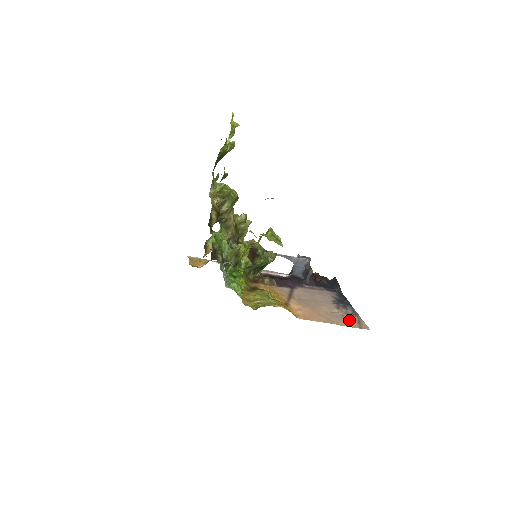
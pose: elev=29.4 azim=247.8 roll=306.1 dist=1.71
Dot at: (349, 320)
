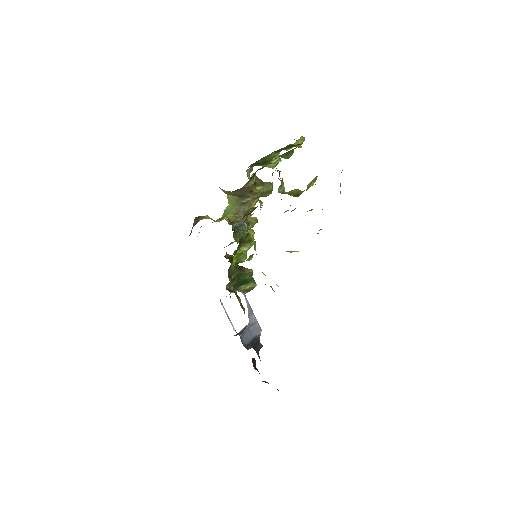
Dot at: occluded
